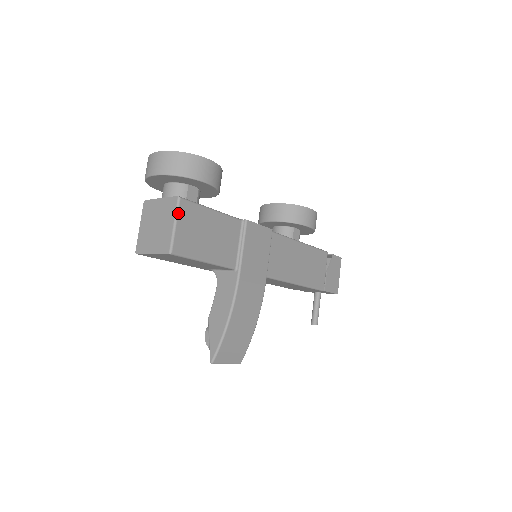
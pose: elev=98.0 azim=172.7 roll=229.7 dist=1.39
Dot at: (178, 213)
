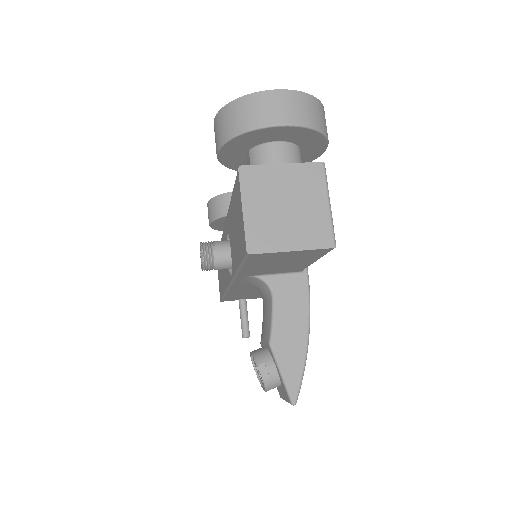
Dot at: occluded
